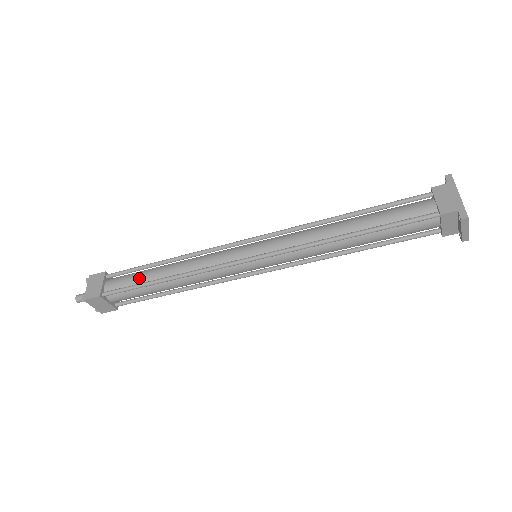
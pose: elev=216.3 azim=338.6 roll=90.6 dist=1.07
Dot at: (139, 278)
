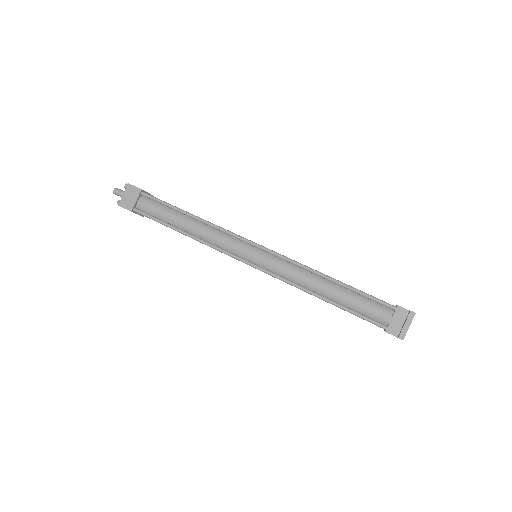
Dot at: occluded
